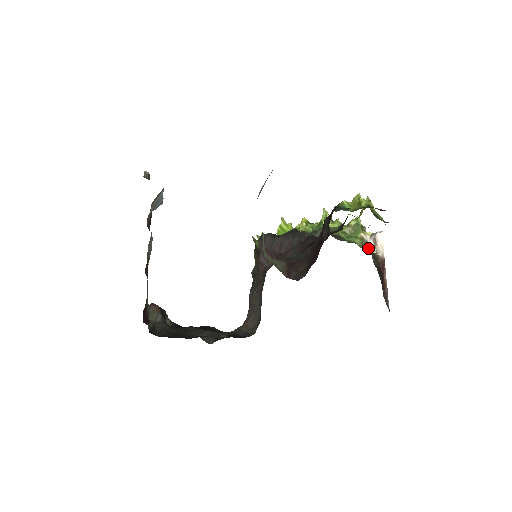
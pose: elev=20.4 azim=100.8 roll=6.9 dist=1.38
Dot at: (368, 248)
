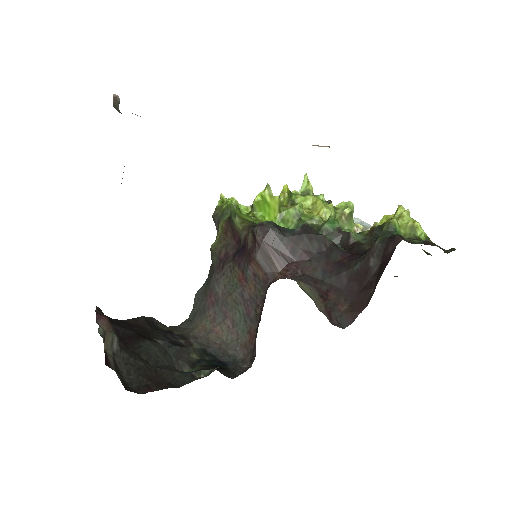
Dot at: occluded
